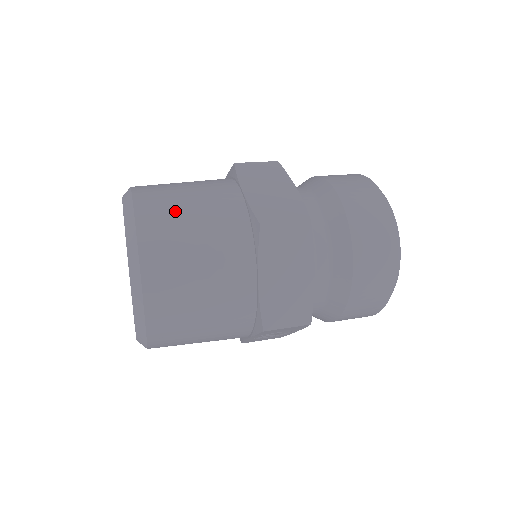
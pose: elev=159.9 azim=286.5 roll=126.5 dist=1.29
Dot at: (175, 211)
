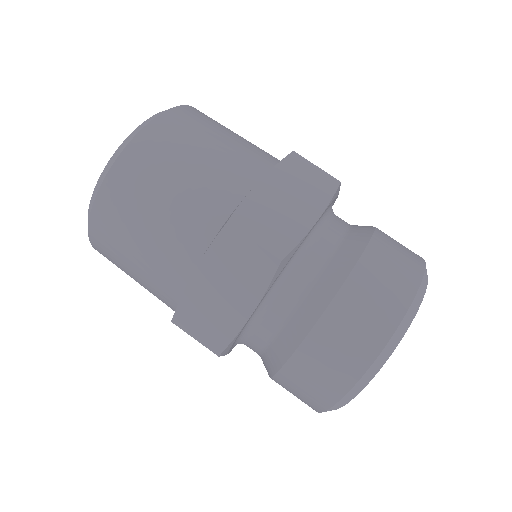
Dot at: (178, 151)
